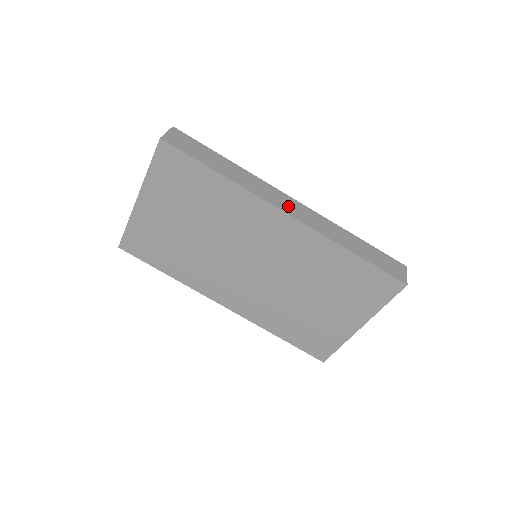
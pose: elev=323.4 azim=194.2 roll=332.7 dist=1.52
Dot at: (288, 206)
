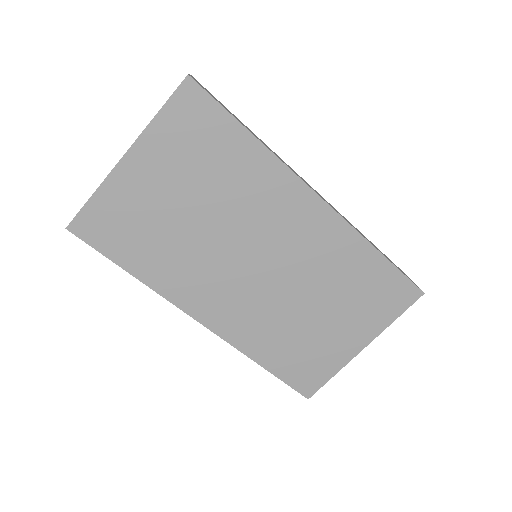
Dot at: occluded
